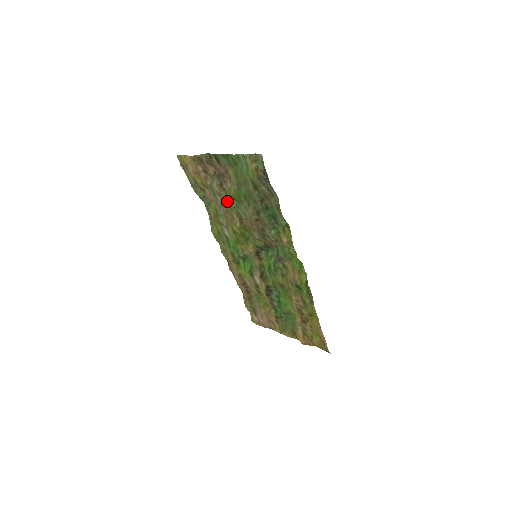
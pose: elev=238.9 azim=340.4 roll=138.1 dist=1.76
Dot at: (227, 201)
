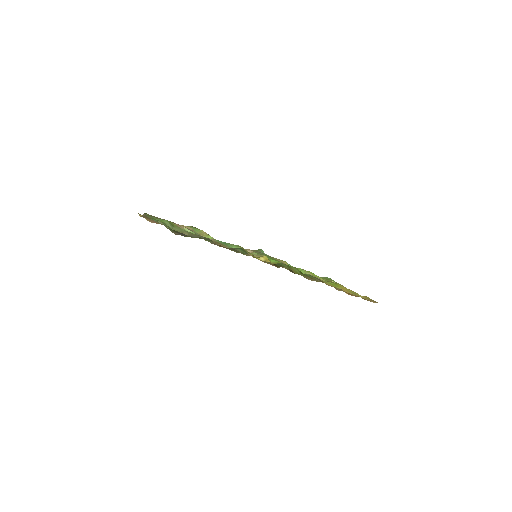
Dot at: occluded
